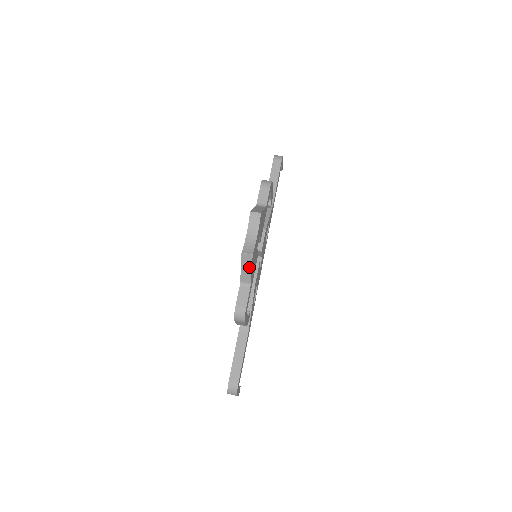
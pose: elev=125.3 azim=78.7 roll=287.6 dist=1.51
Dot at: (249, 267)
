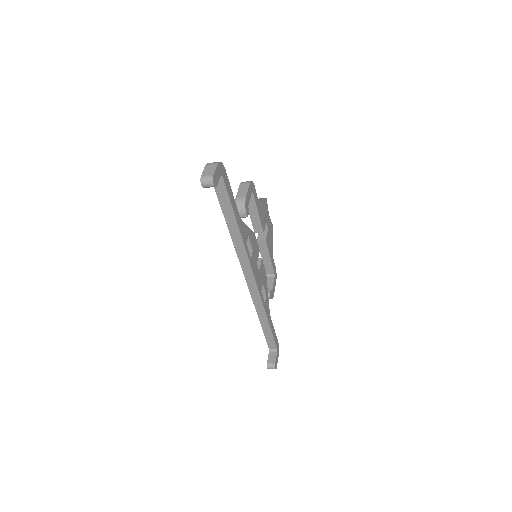
Dot at: occluded
